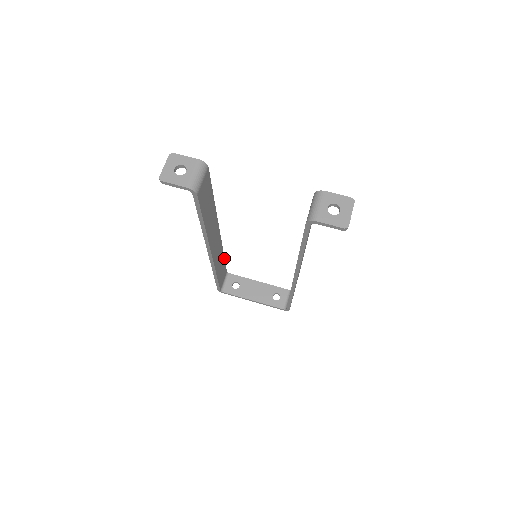
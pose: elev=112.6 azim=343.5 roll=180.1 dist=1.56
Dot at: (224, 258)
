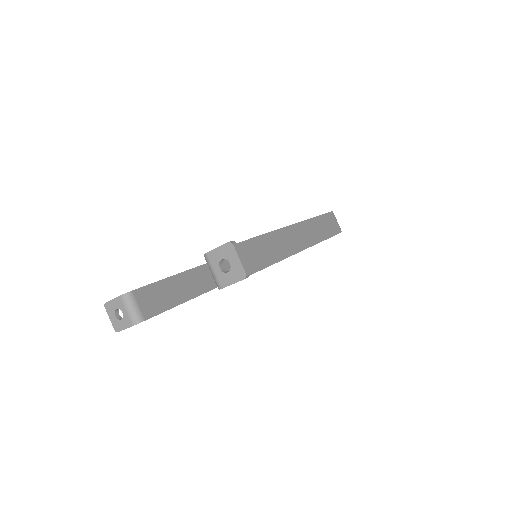
Dot at: occluded
